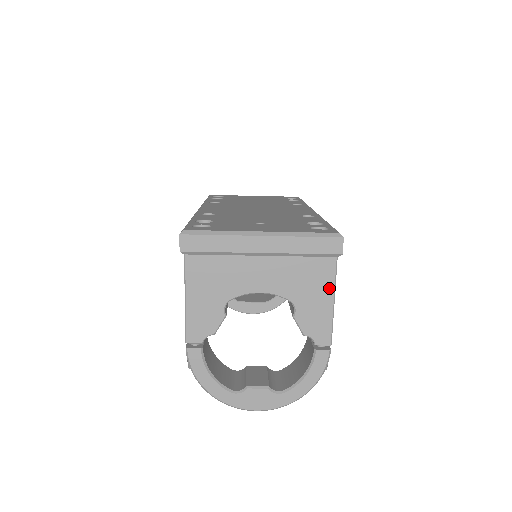
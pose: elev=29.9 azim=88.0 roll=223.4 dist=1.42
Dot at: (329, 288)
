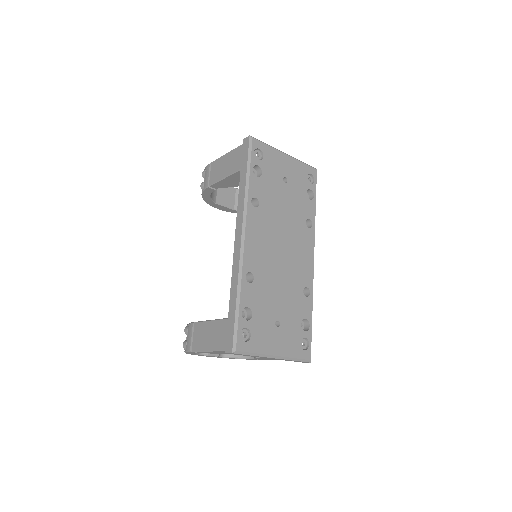
Dot at: occluded
